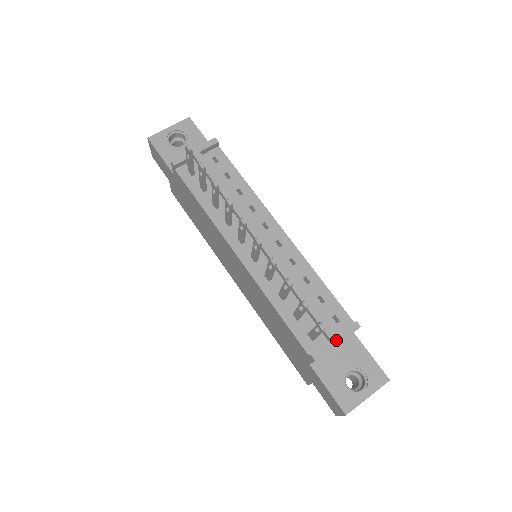
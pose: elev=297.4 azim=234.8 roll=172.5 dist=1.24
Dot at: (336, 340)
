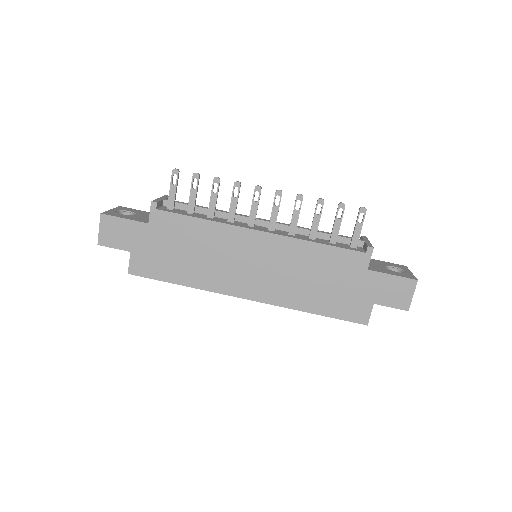
Dot at: (367, 241)
